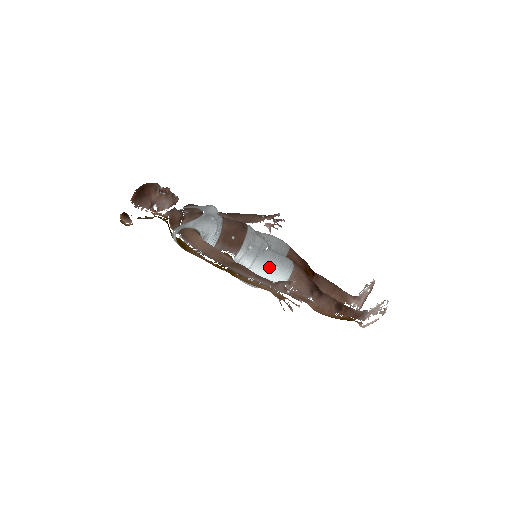
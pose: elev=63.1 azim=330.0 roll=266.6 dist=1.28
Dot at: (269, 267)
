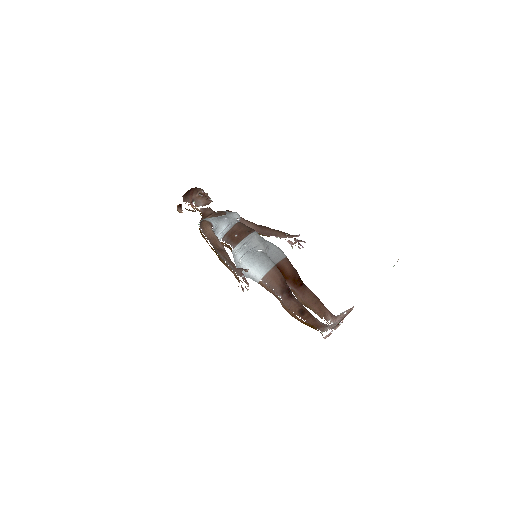
Dot at: (252, 262)
